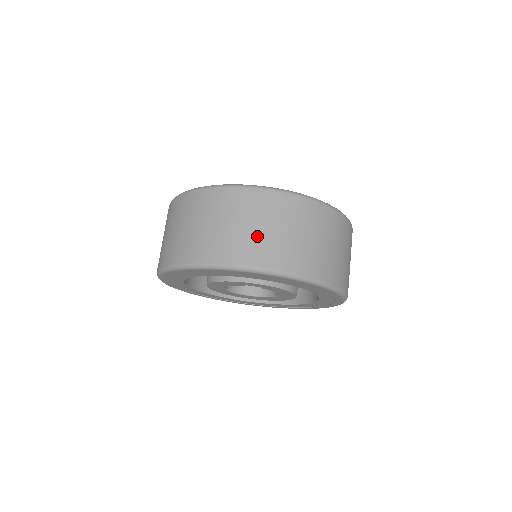
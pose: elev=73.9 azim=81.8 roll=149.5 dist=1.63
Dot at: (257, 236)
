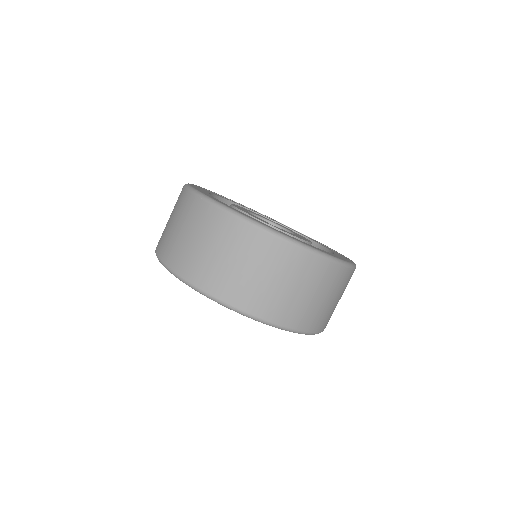
Dot at: (257, 284)
